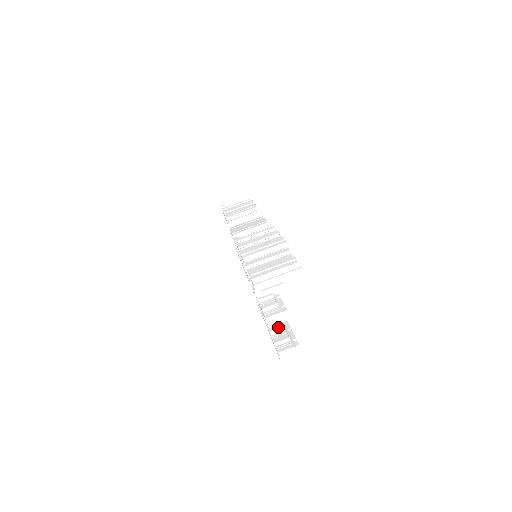
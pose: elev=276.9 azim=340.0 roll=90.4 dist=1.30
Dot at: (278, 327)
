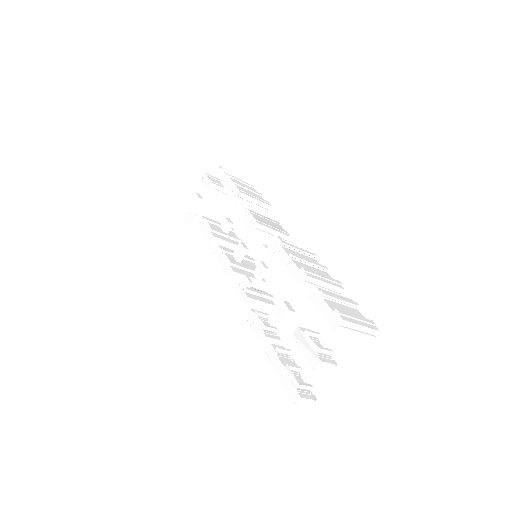
Dot at: (289, 361)
